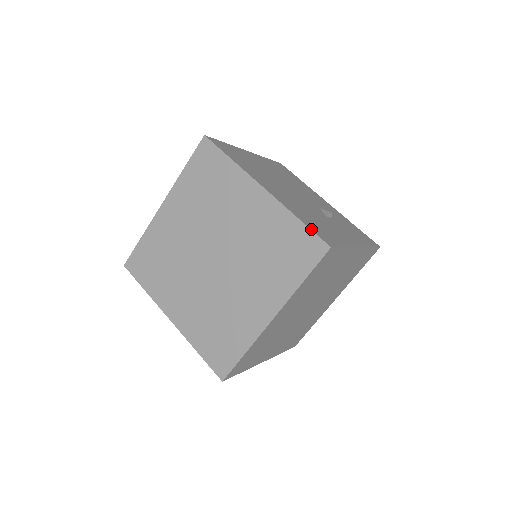
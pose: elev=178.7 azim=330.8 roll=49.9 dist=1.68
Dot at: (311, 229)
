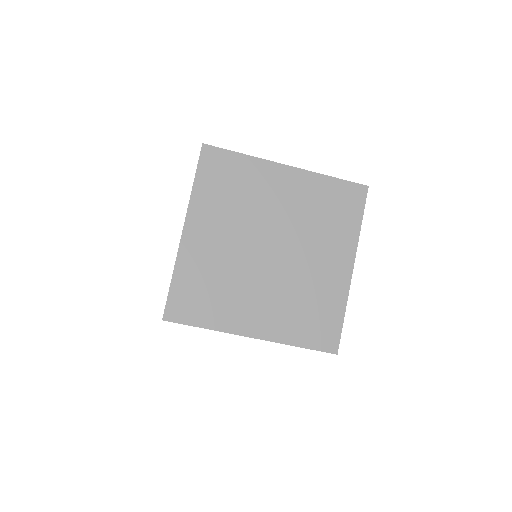
Dot at: (346, 180)
